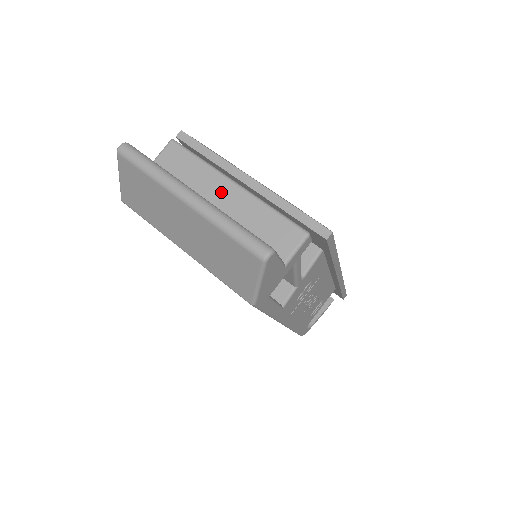
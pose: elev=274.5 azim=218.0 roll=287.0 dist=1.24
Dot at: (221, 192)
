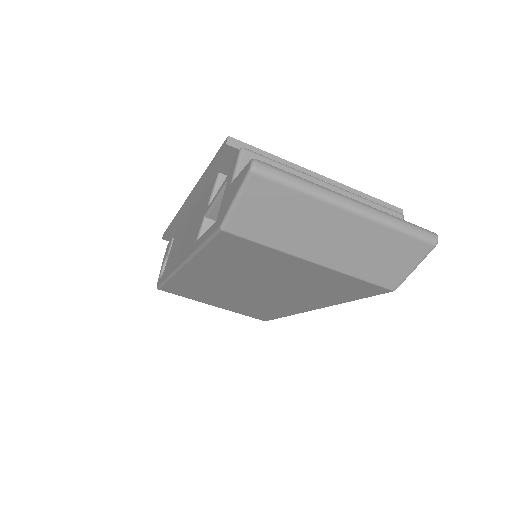
Dot at: occluded
